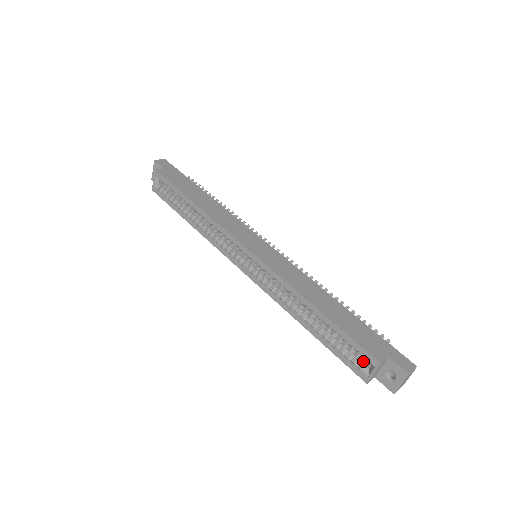
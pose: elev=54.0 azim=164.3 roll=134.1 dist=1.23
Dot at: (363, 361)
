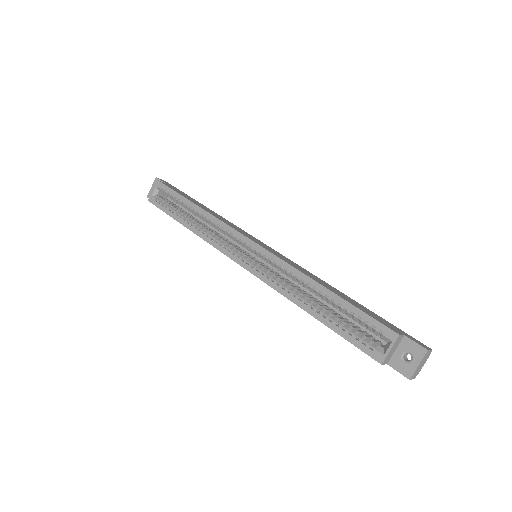
Dot at: (376, 343)
